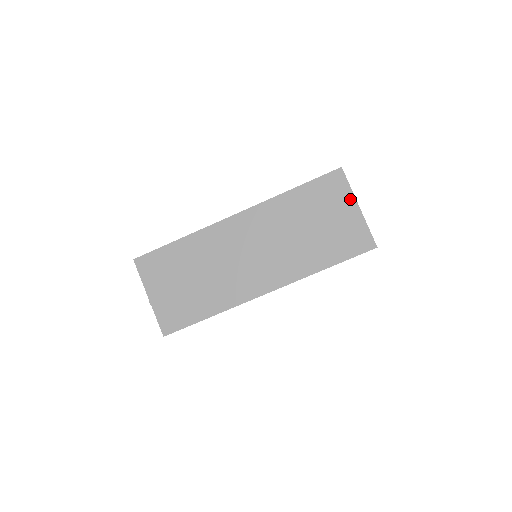
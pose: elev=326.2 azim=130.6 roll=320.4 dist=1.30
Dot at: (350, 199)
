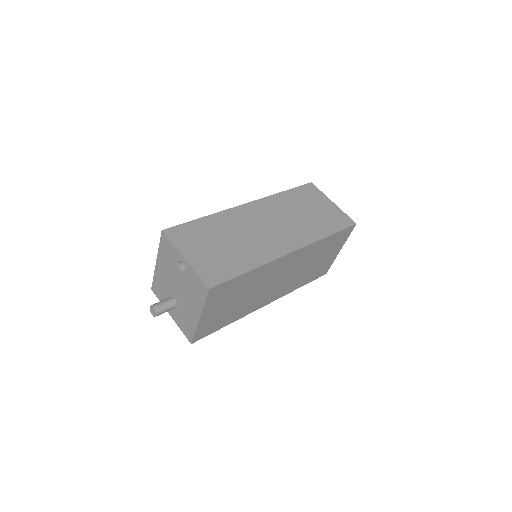
Dot at: (325, 198)
